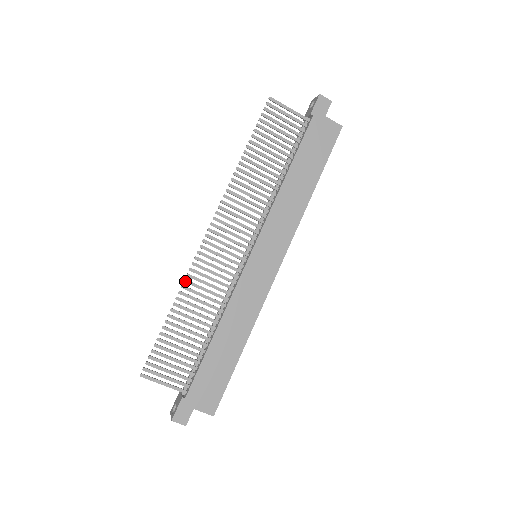
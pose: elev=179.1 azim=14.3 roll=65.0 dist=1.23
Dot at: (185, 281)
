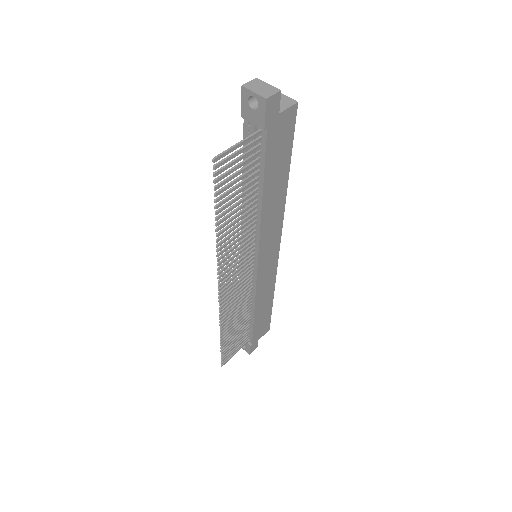
Dot at: (221, 322)
